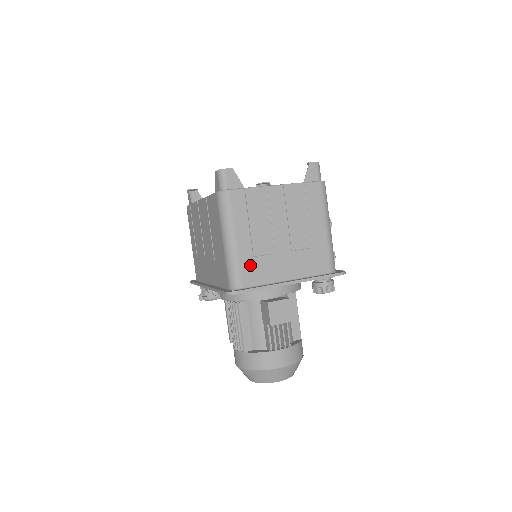
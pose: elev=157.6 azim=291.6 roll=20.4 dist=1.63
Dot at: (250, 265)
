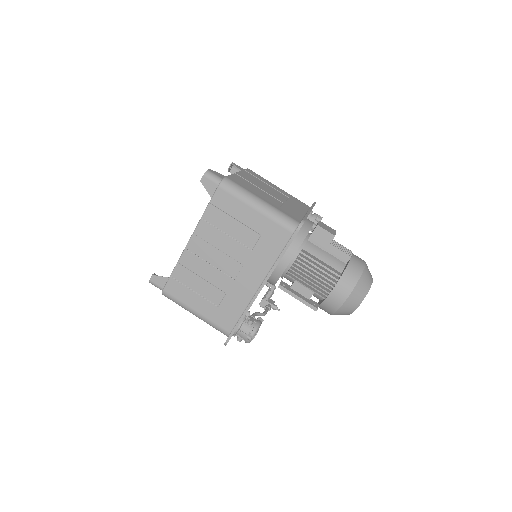
Dot at: (285, 211)
